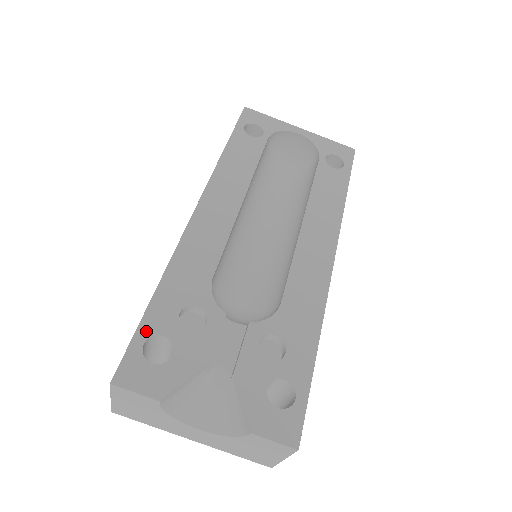
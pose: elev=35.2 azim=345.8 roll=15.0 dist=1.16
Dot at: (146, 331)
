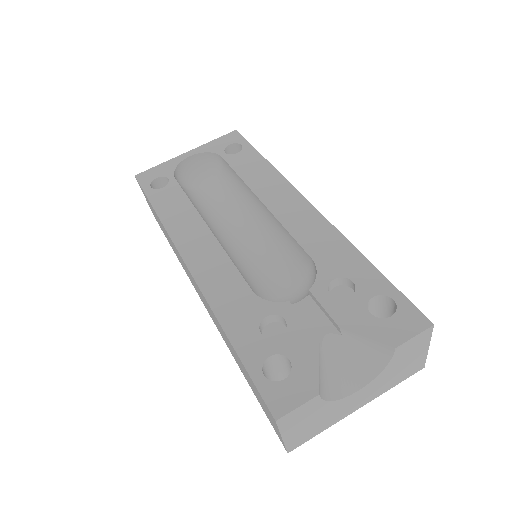
Dot at: (255, 366)
